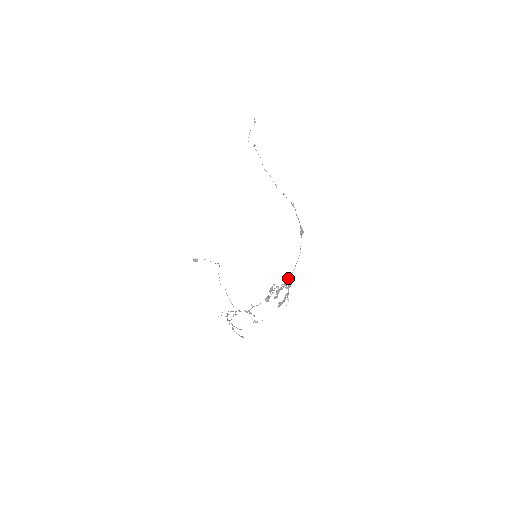
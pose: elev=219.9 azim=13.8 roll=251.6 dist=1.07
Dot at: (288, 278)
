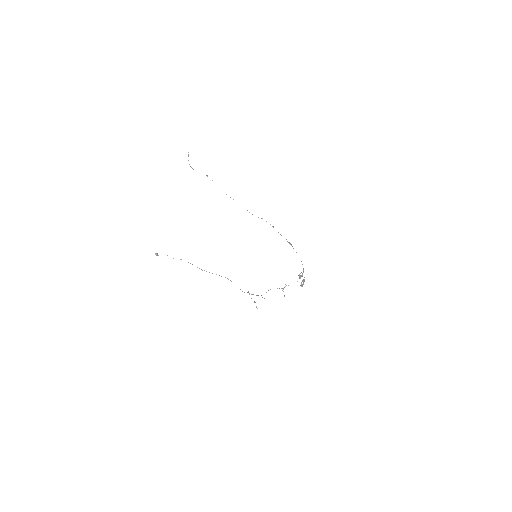
Dot at: occluded
